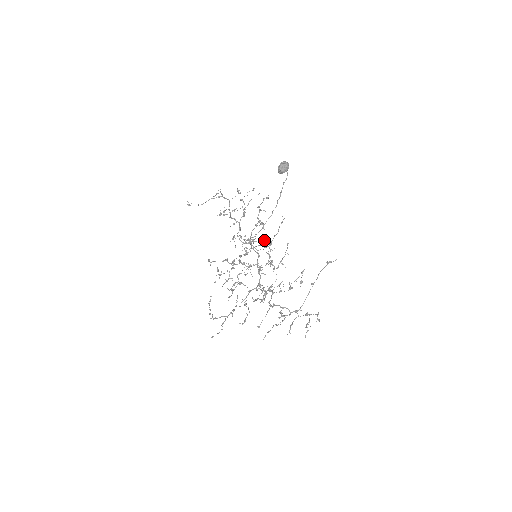
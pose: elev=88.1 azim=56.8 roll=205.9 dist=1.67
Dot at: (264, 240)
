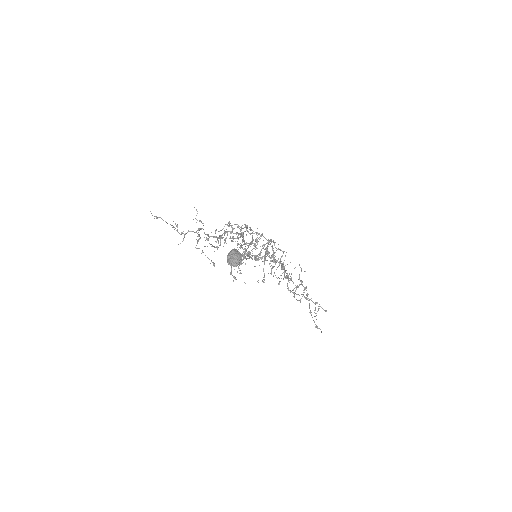
Dot at: occluded
